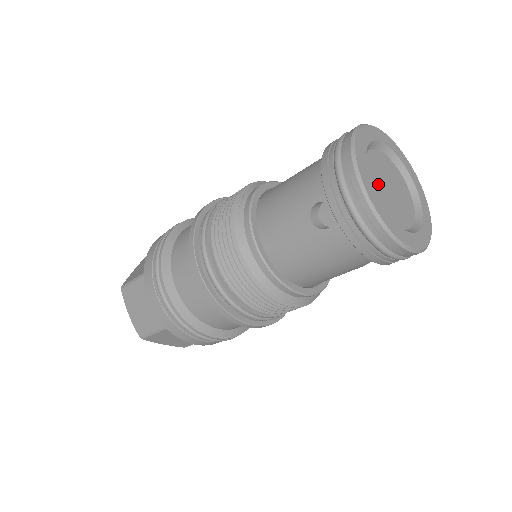
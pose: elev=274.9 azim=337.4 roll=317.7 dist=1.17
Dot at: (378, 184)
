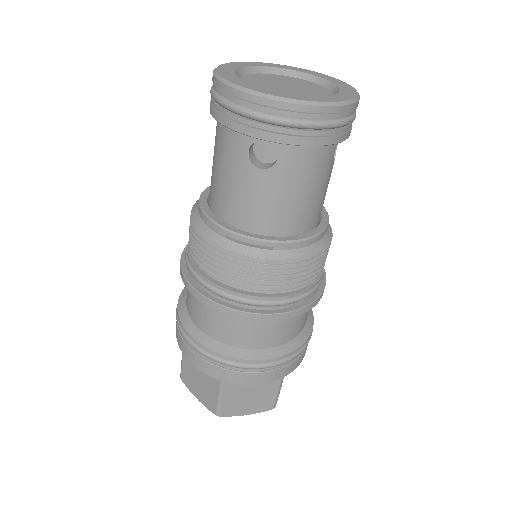
Dot at: (264, 79)
